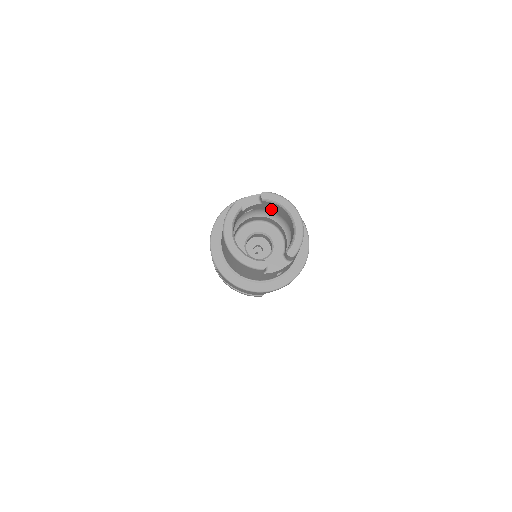
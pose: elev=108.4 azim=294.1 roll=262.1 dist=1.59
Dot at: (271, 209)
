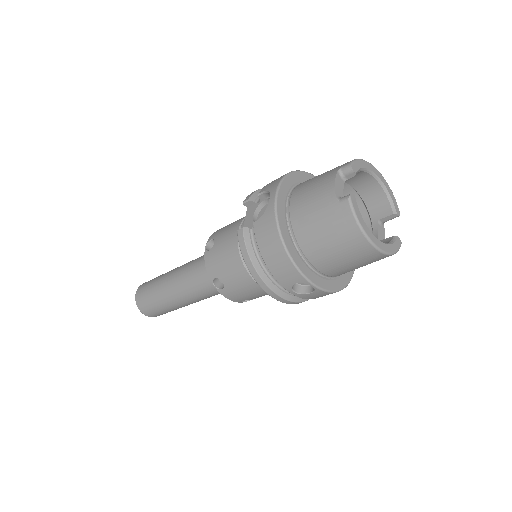
Dot at: occluded
